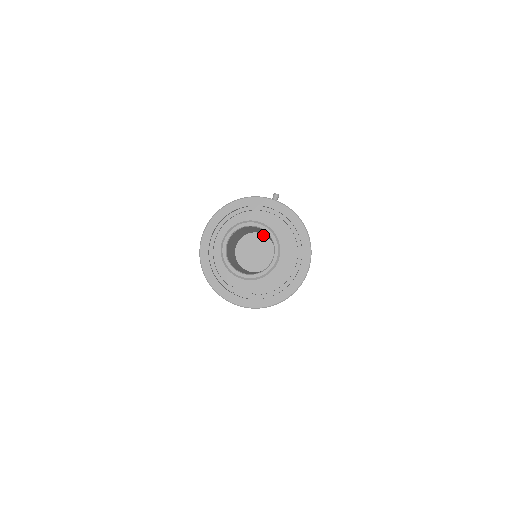
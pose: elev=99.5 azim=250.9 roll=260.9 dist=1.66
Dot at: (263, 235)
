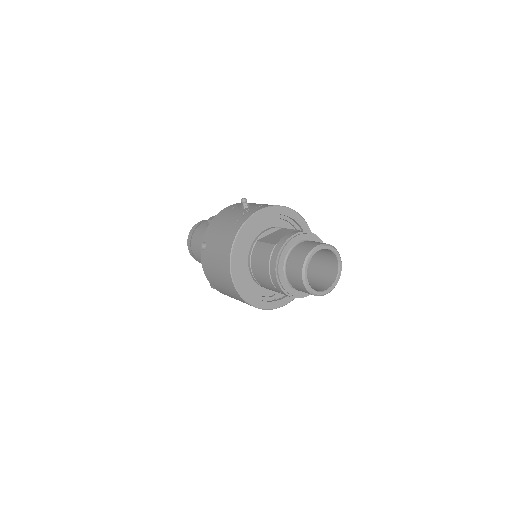
Dot at: occluded
